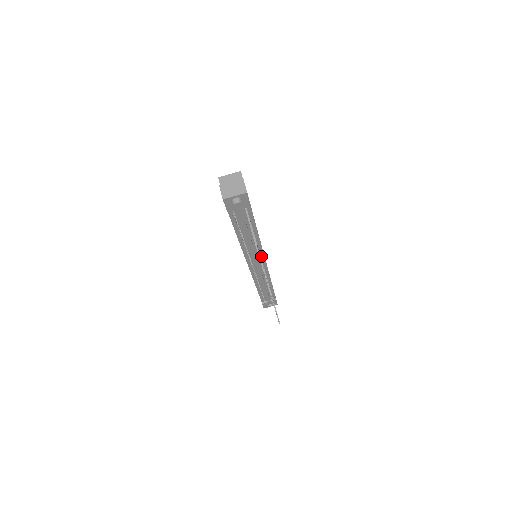
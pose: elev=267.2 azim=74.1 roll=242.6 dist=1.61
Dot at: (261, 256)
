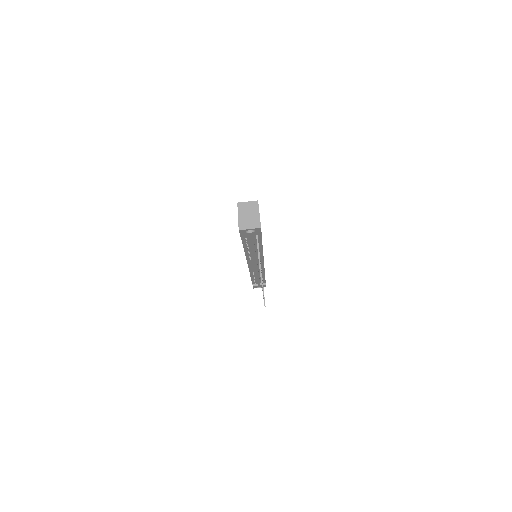
Dot at: (261, 260)
